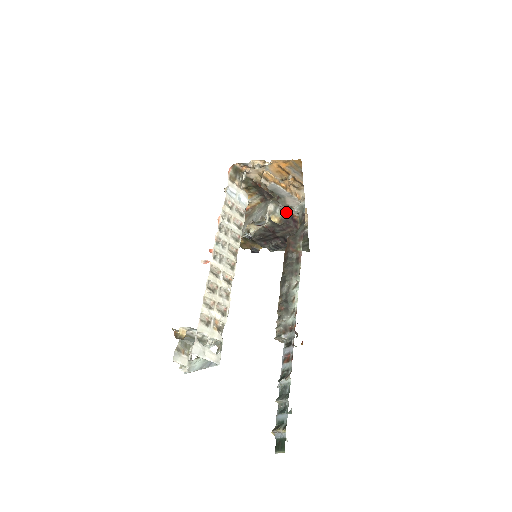
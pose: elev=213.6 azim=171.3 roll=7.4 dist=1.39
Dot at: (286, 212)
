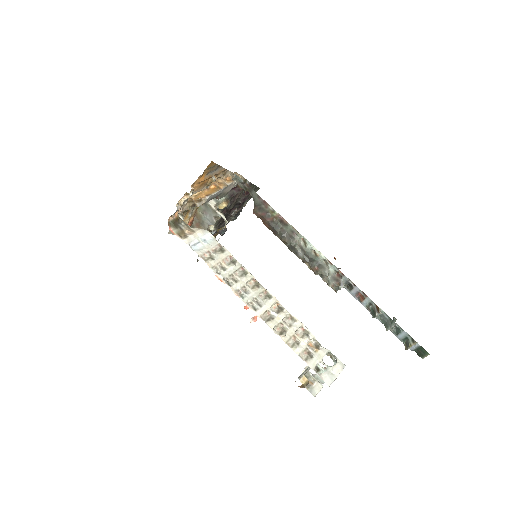
Dot at: occluded
